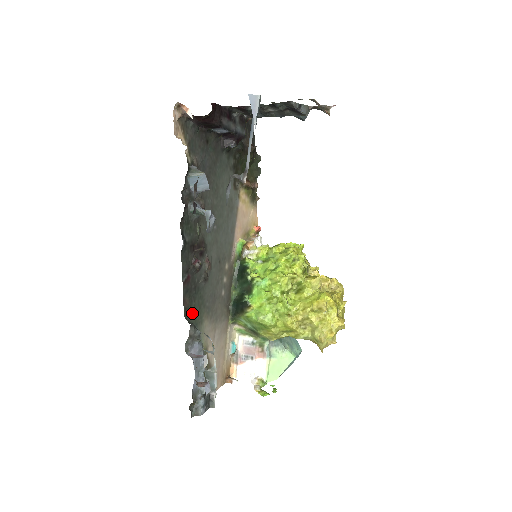
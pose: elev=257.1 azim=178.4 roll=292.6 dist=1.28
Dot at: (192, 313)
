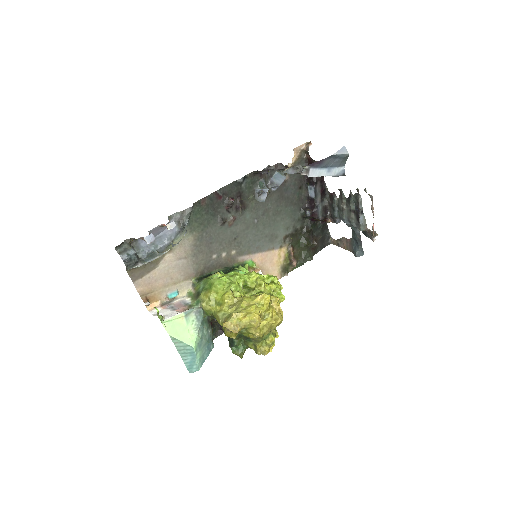
Dot at: (197, 214)
